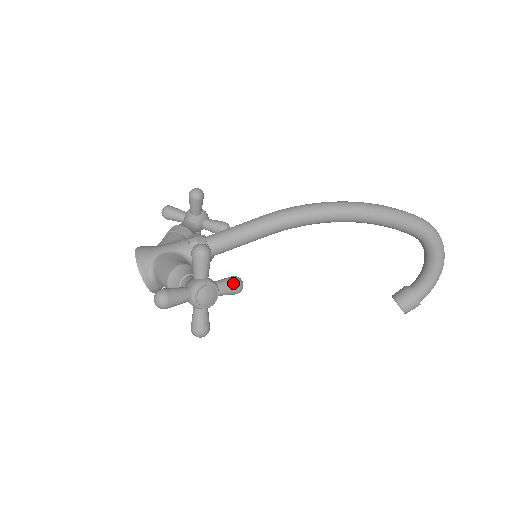
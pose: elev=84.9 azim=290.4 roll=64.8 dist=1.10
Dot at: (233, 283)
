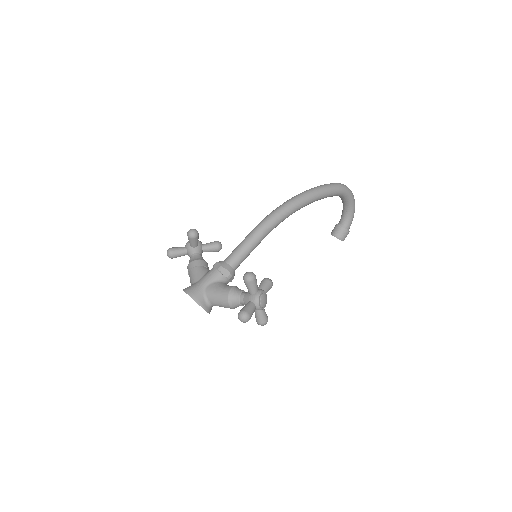
Dot at: (268, 284)
